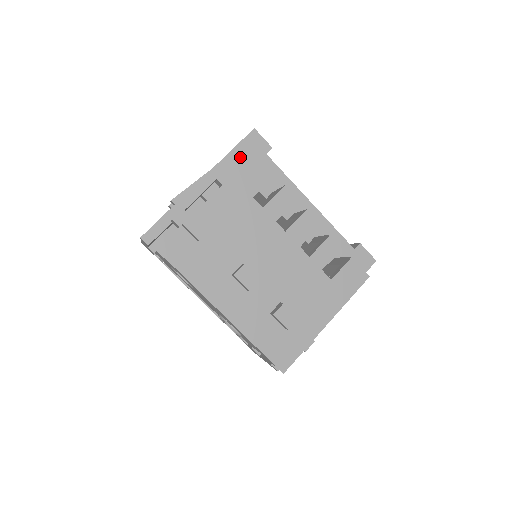
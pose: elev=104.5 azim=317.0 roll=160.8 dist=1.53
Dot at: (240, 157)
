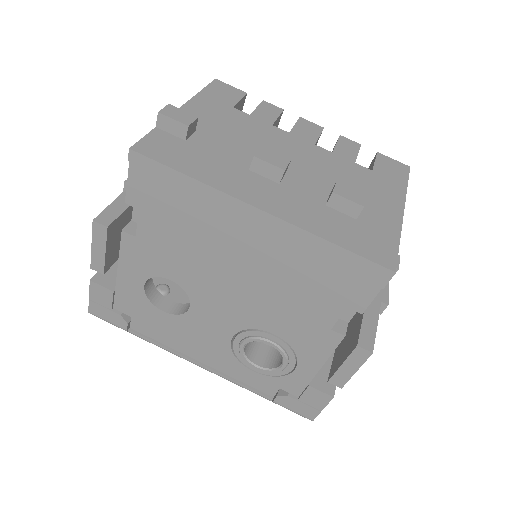
Dot at: occluded
